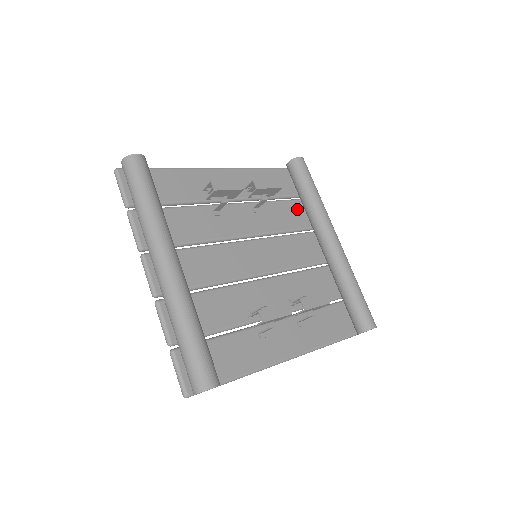
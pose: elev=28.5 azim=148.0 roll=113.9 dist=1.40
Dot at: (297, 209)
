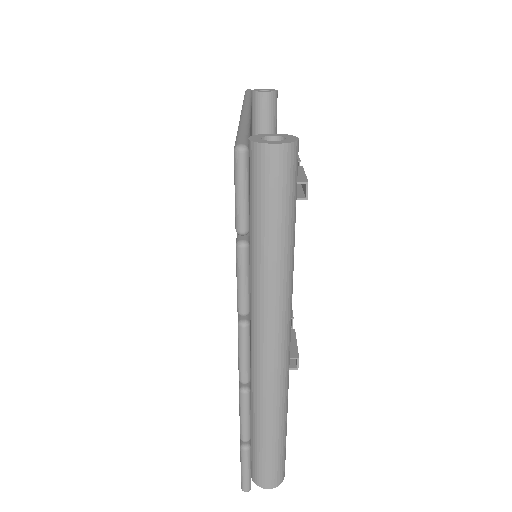
Dot at: occluded
